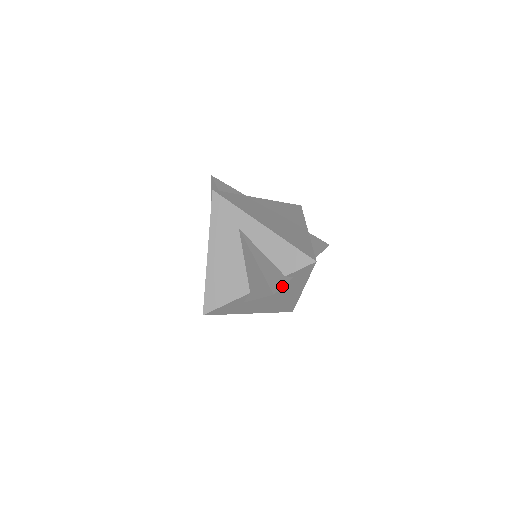
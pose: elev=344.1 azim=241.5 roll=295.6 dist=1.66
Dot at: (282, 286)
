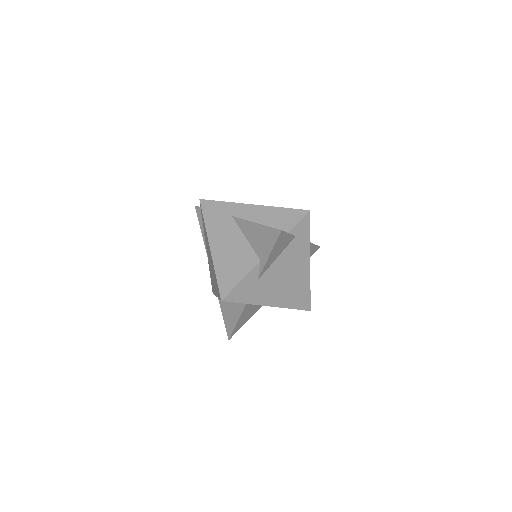
Dot at: (287, 233)
